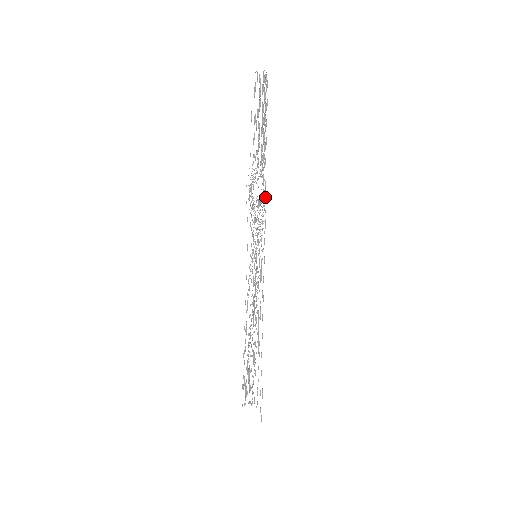
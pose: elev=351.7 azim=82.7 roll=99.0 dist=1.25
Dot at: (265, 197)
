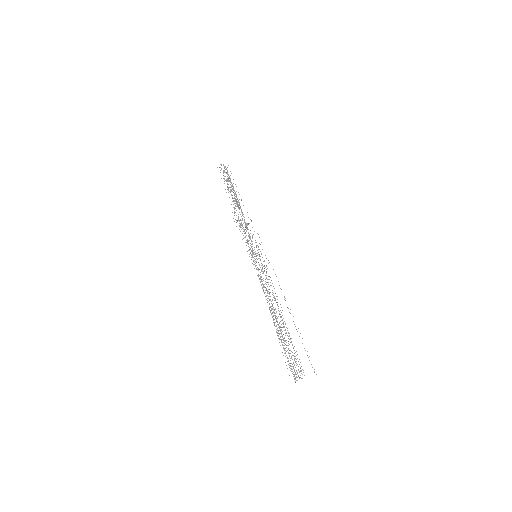
Dot at: occluded
